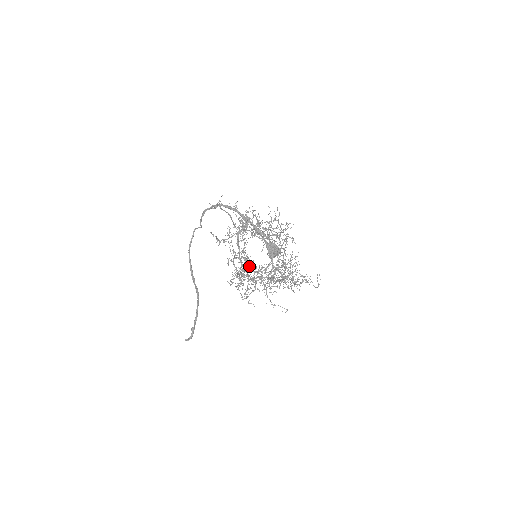
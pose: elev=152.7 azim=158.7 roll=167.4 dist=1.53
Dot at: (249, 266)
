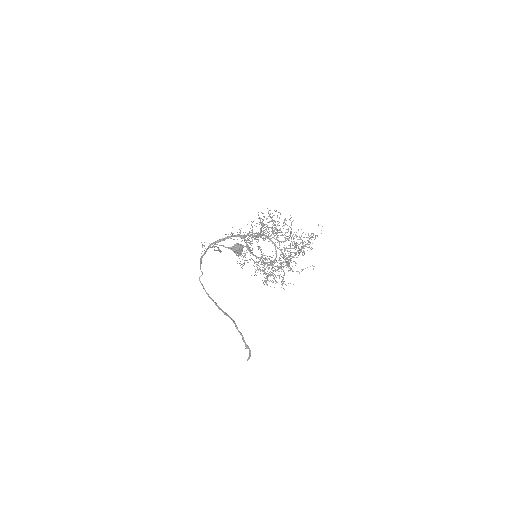
Dot at: occluded
